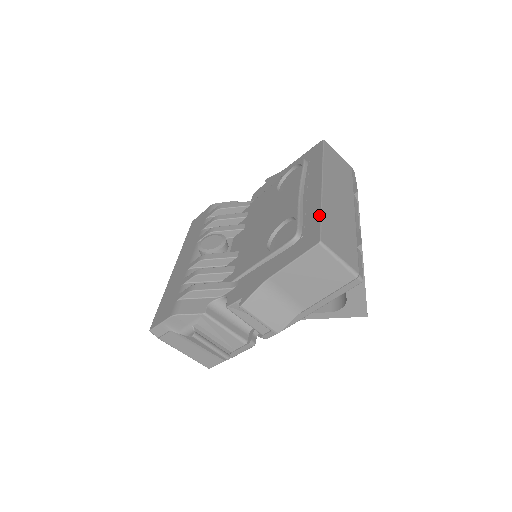
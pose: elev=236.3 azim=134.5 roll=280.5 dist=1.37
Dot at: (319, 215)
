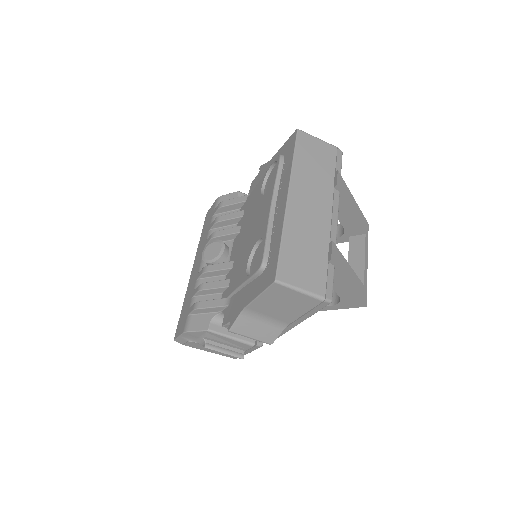
Dot at: (279, 244)
